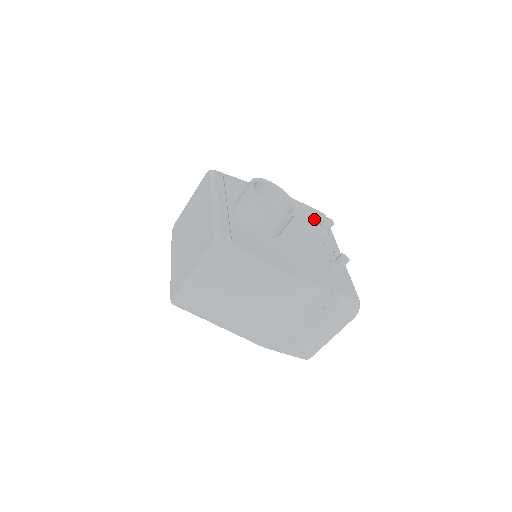
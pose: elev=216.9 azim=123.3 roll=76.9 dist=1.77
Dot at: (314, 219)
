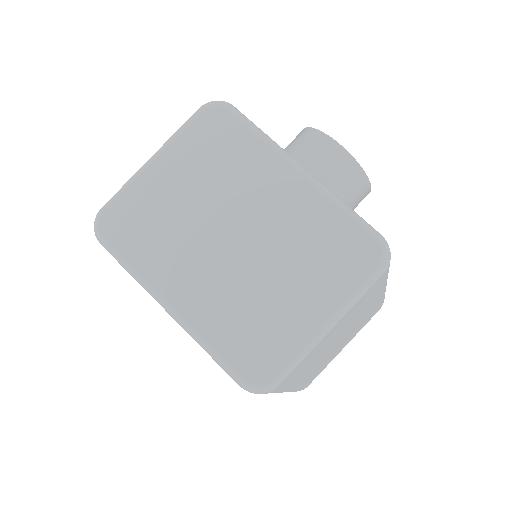
Dot at: occluded
